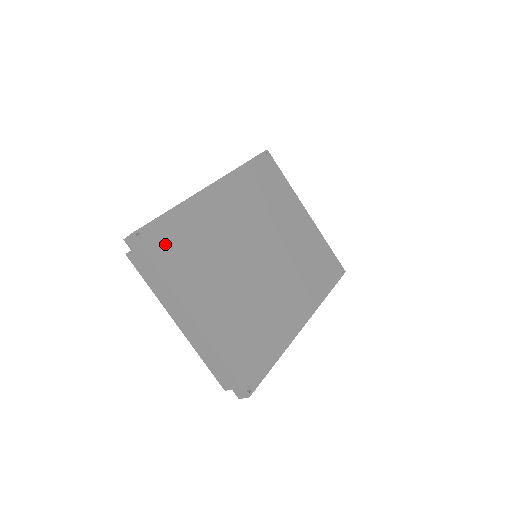
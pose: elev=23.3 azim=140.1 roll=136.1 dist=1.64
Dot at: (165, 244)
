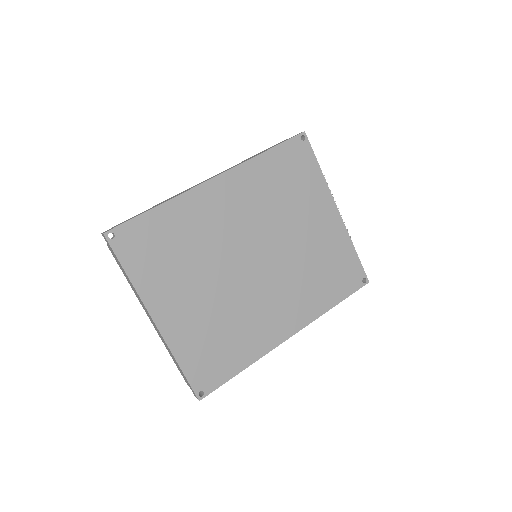
Dot at: (140, 245)
